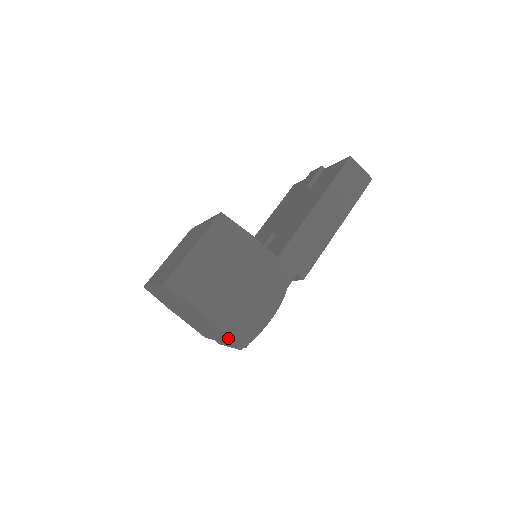
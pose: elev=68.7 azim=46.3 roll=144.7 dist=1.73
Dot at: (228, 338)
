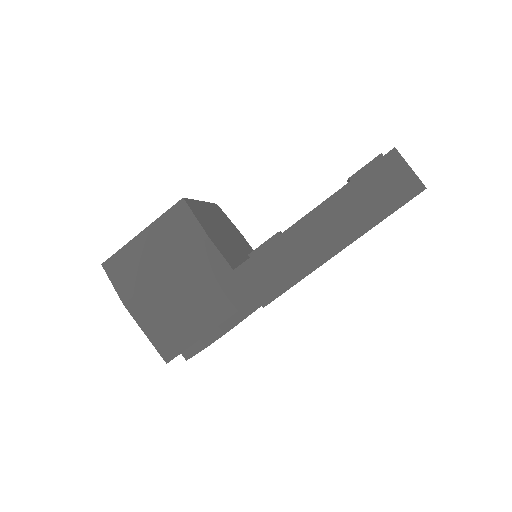
Dot at: occluded
